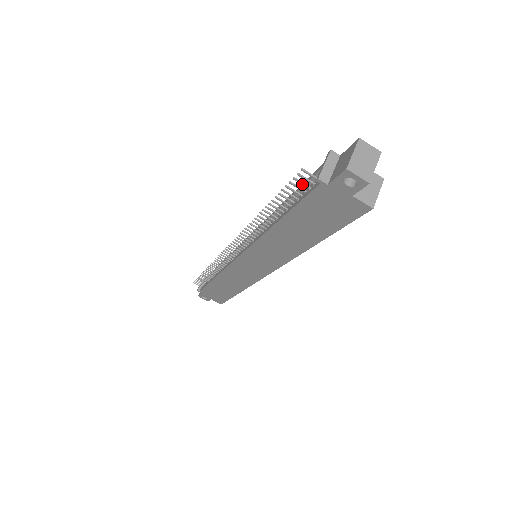
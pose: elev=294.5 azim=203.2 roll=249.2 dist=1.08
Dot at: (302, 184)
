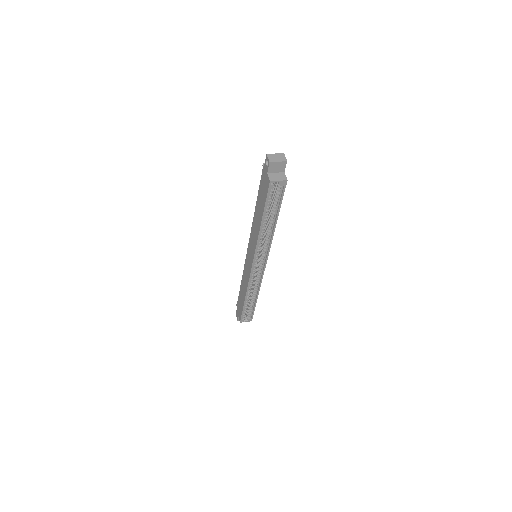
Dot at: occluded
